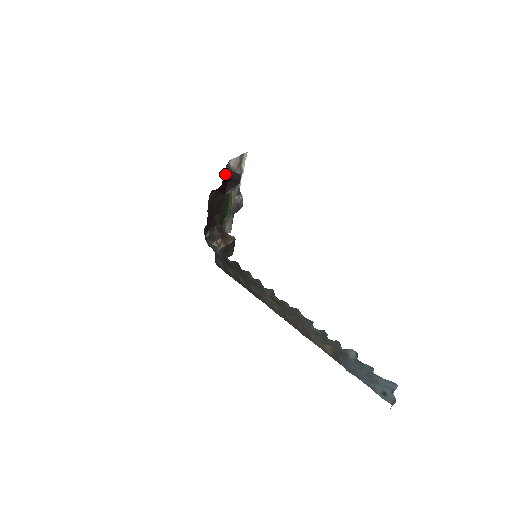
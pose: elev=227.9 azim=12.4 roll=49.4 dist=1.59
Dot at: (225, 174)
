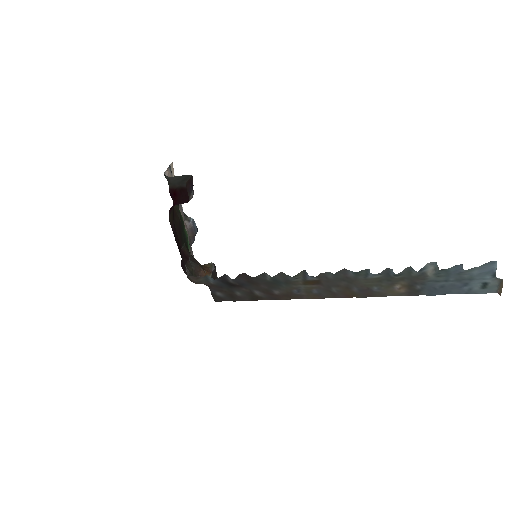
Dot at: (170, 187)
